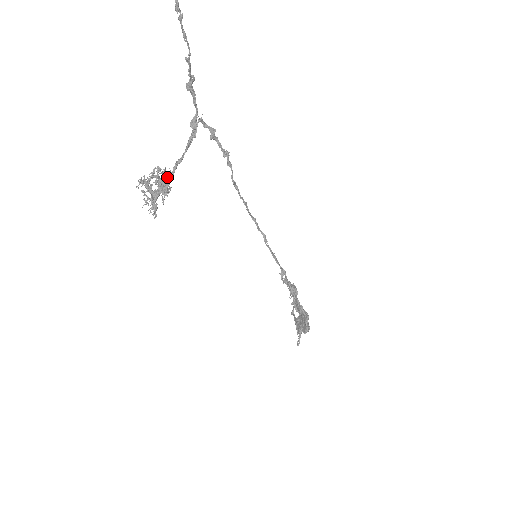
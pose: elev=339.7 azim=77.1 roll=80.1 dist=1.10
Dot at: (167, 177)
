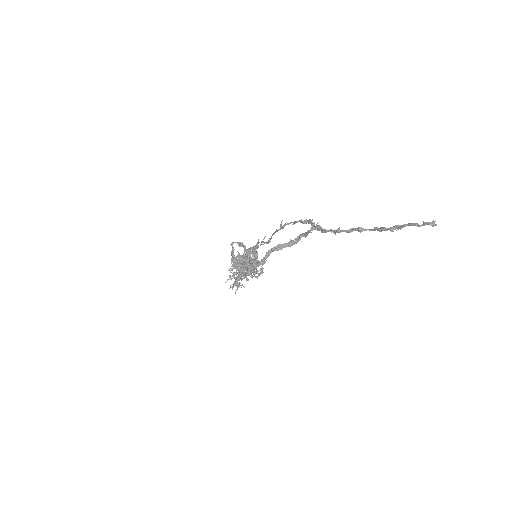
Dot at: occluded
